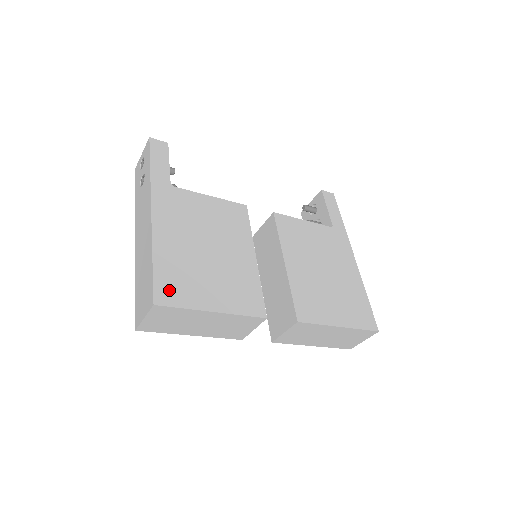
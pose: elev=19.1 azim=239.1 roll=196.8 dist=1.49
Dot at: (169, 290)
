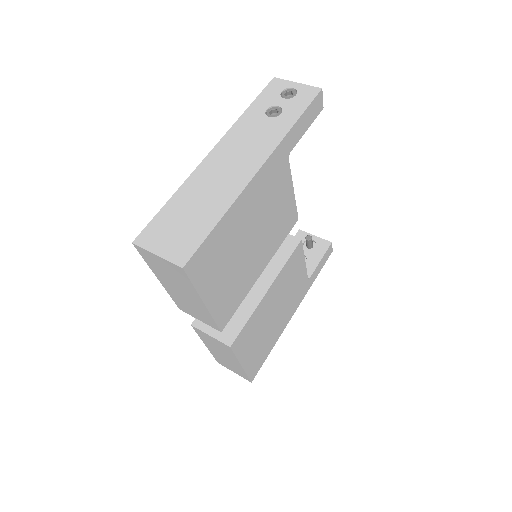
Dot at: (202, 261)
